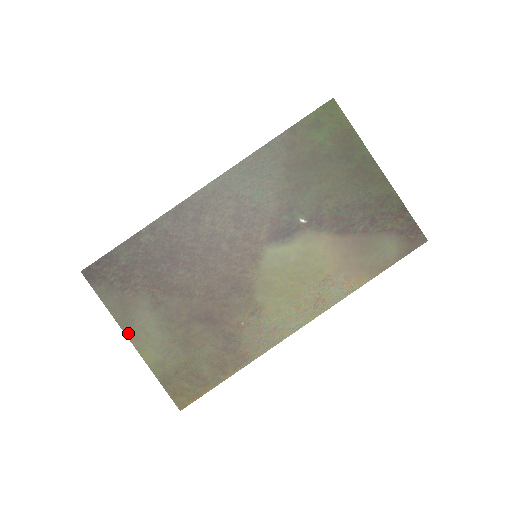
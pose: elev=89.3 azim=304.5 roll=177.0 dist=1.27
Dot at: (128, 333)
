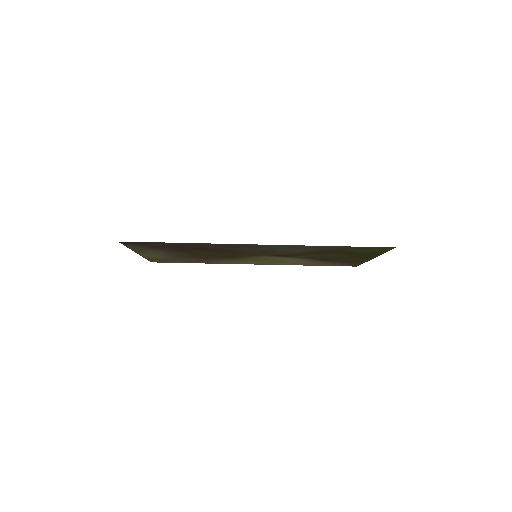
Dot at: (138, 252)
